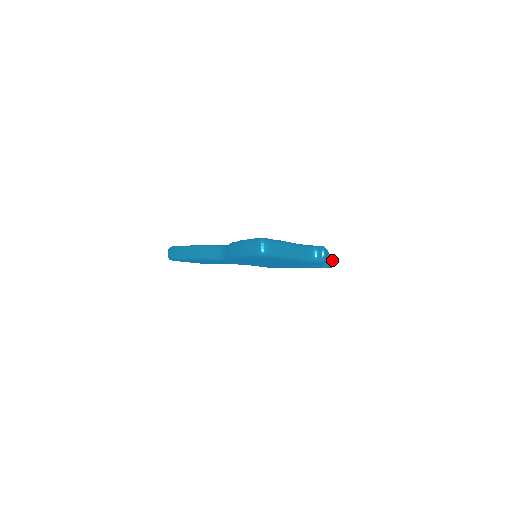
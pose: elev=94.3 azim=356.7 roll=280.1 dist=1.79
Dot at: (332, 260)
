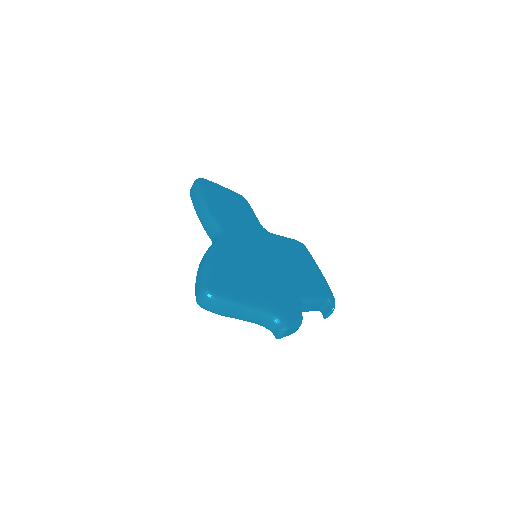
Dot at: (329, 313)
